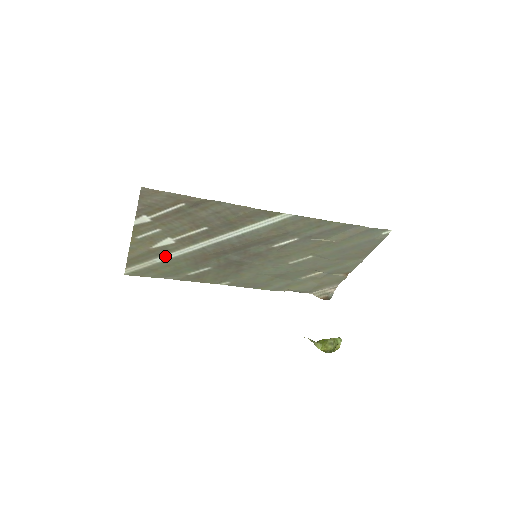
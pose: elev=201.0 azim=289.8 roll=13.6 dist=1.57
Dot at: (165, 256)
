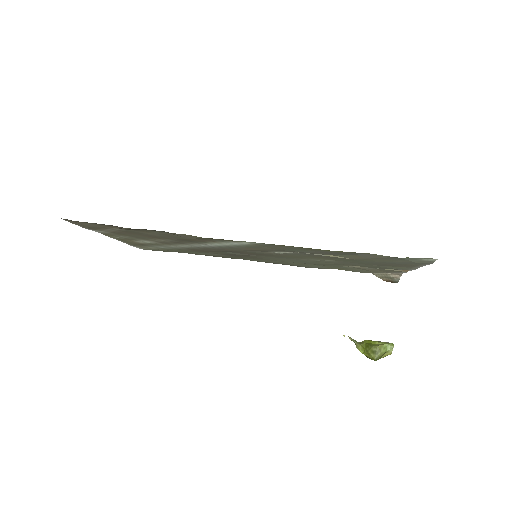
Dot at: (159, 246)
